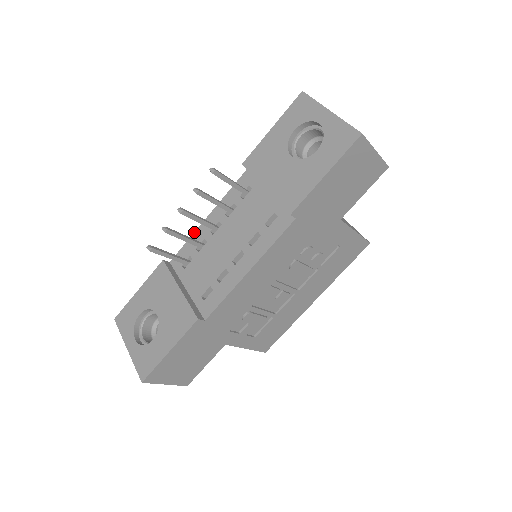
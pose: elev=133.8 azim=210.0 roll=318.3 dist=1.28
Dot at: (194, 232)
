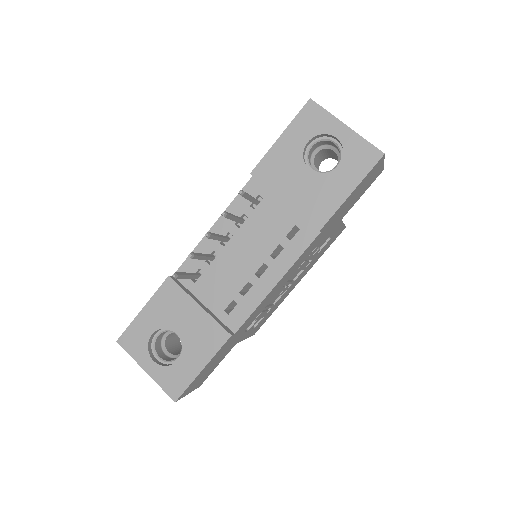
Dot at: (198, 243)
